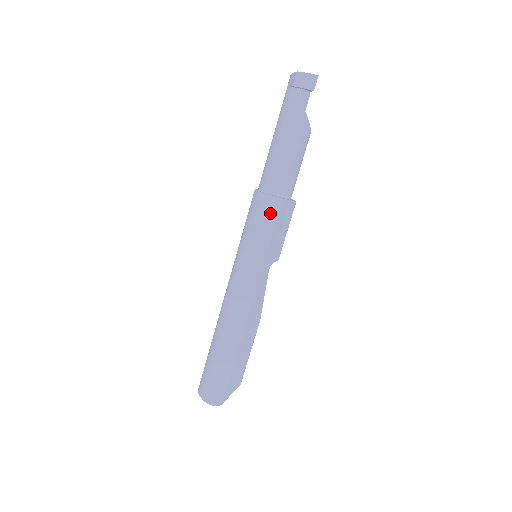
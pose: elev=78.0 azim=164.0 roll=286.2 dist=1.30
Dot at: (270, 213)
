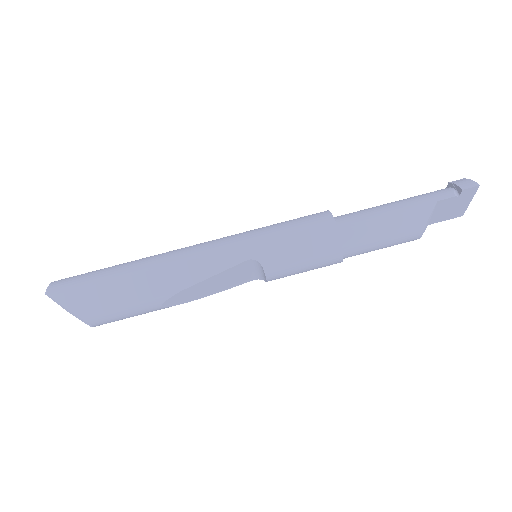
Dot at: (312, 220)
